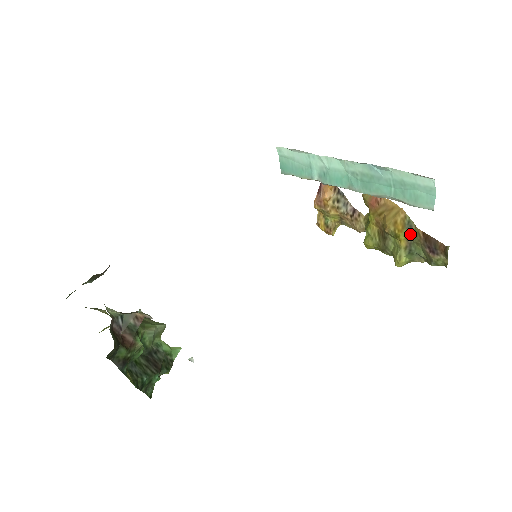
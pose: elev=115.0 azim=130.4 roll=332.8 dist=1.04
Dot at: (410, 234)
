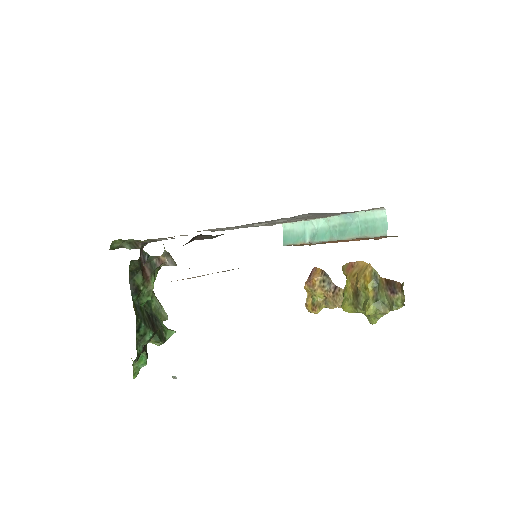
Dot at: (376, 285)
